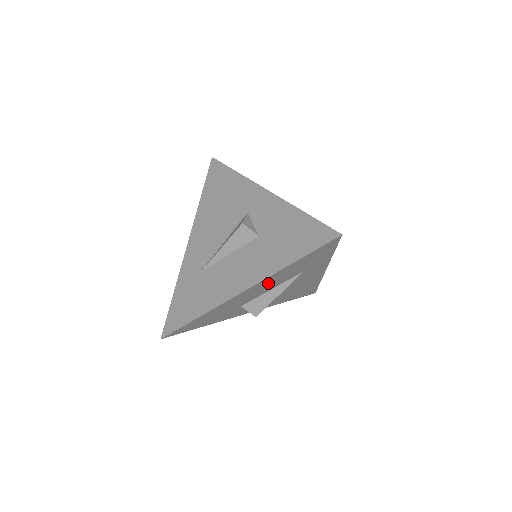
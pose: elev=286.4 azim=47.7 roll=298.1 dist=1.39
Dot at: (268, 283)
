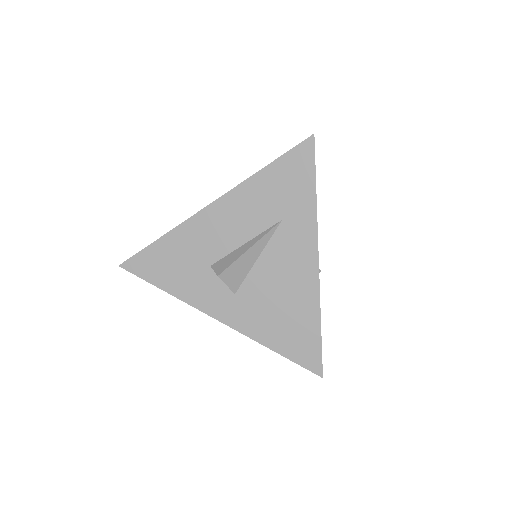
Dot at: (241, 210)
